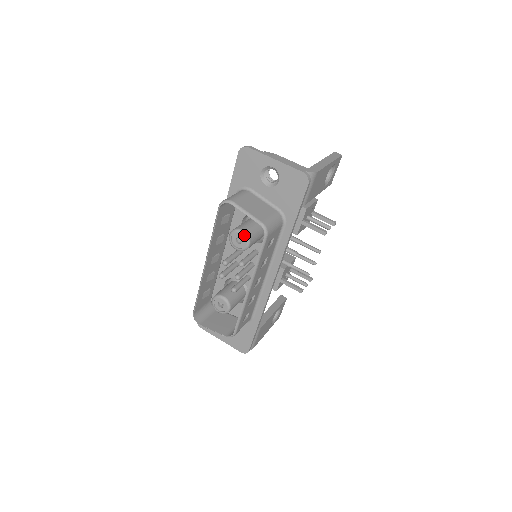
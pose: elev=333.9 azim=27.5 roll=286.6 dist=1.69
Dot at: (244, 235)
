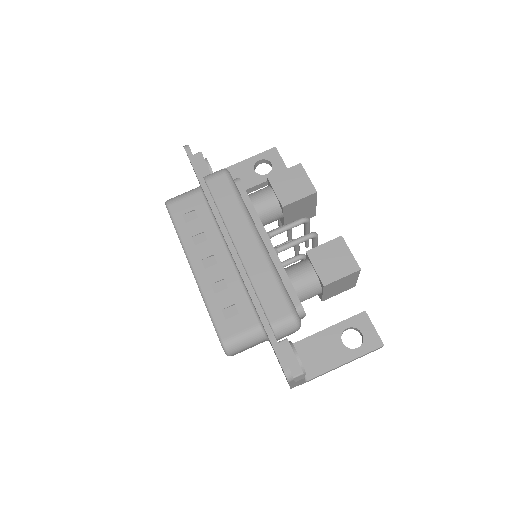
Dot at: occluded
